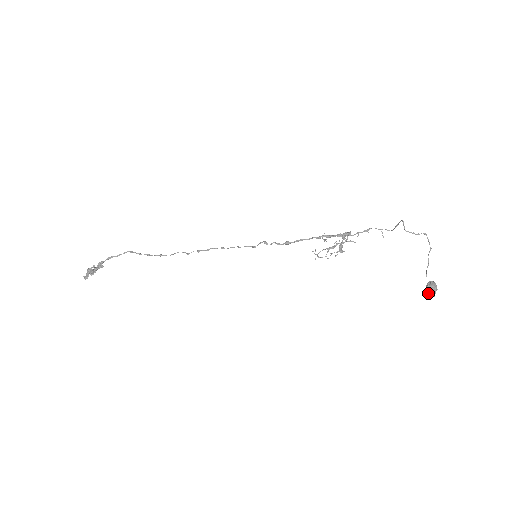
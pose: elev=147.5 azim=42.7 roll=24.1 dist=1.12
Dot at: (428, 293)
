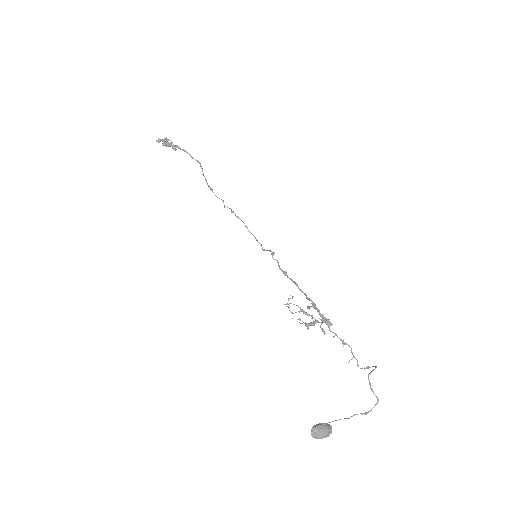
Dot at: (316, 427)
